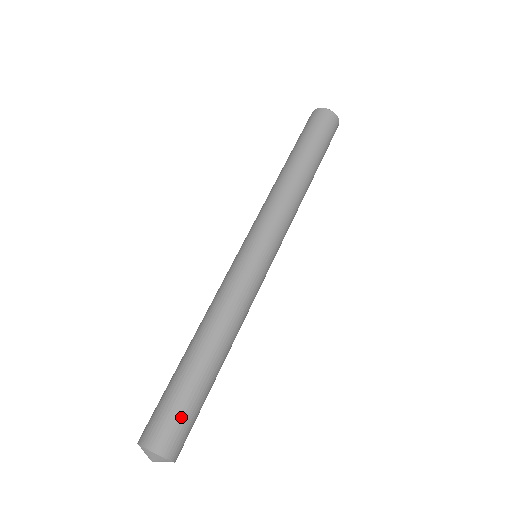
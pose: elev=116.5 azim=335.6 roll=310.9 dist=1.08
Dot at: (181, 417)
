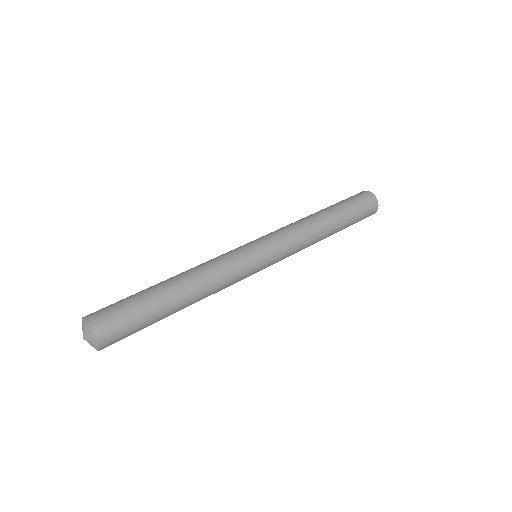
Dot at: (127, 320)
